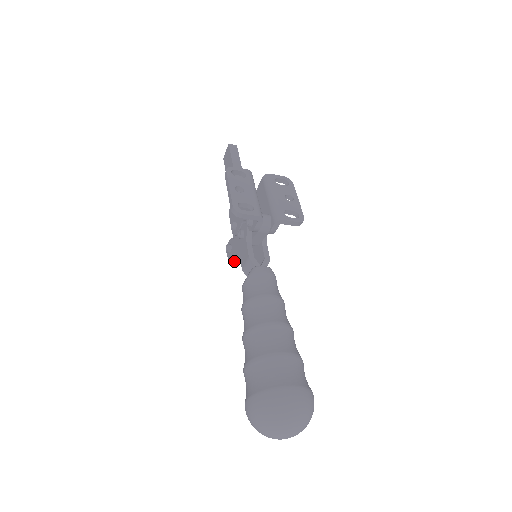
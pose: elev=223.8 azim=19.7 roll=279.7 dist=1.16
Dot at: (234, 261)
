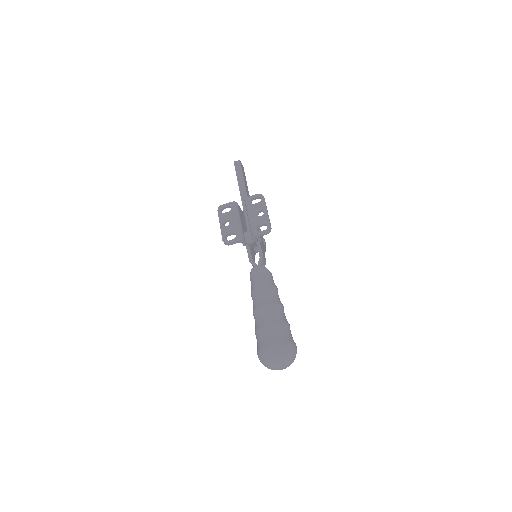
Dot at: (256, 252)
